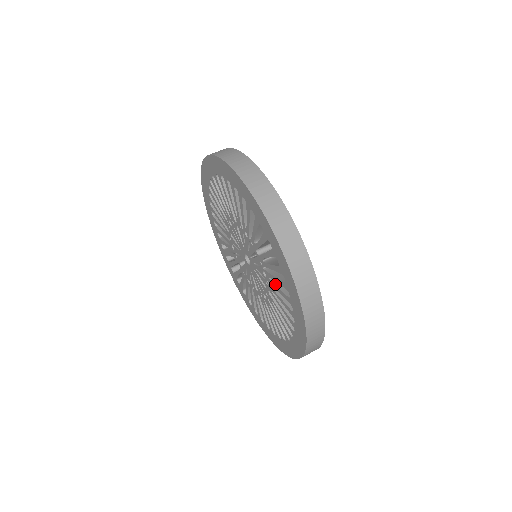
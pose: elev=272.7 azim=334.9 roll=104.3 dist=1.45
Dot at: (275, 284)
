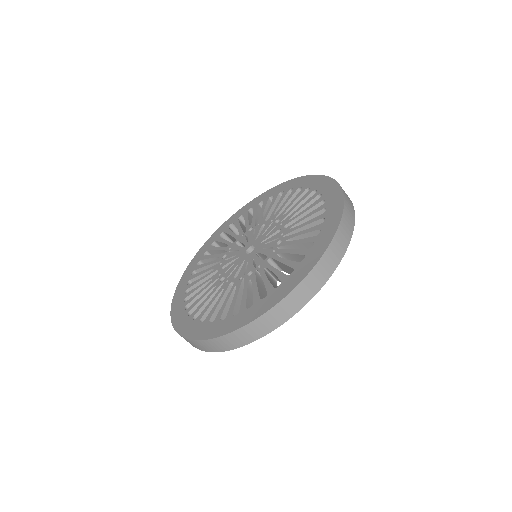
Dot at: (294, 240)
